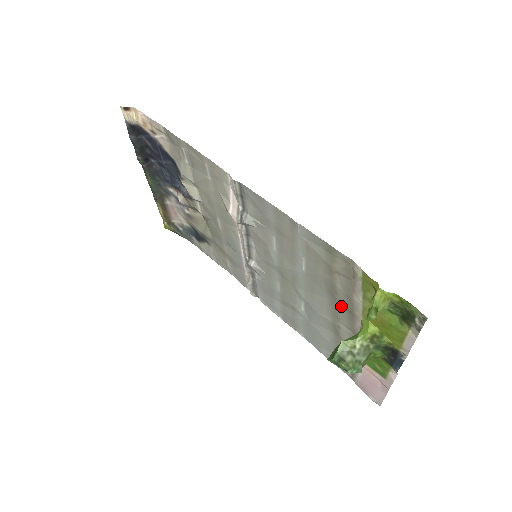
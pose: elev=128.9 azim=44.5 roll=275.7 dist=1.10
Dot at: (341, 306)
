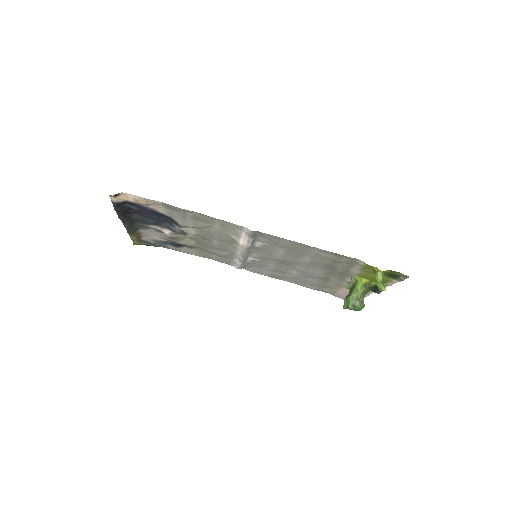
Dot at: (337, 272)
